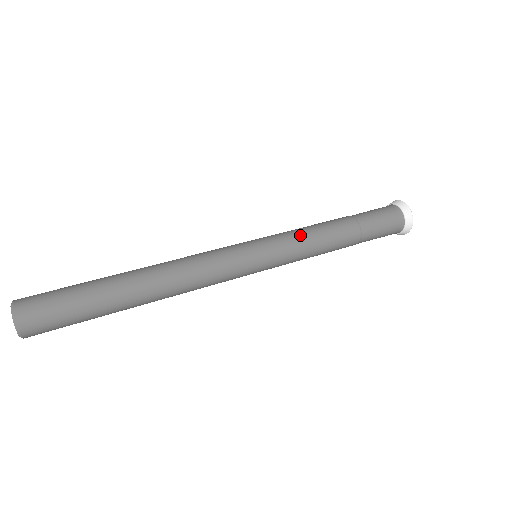
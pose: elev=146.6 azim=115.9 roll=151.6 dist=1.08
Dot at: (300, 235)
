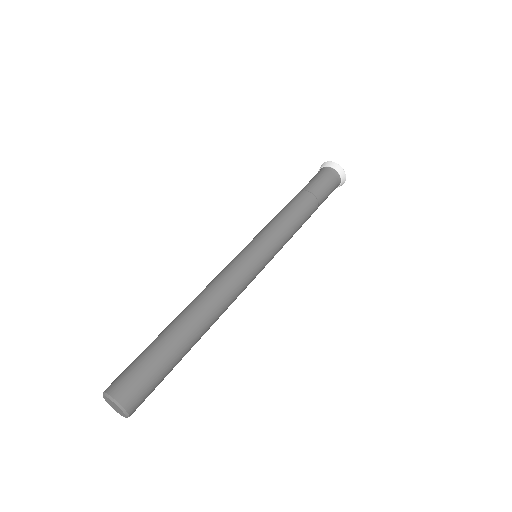
Dot at: (283, 226)
